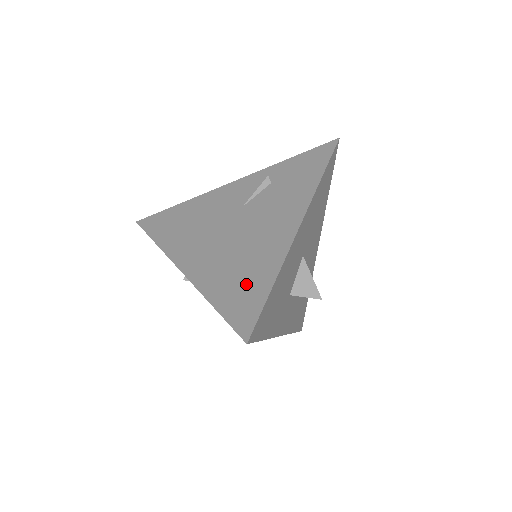
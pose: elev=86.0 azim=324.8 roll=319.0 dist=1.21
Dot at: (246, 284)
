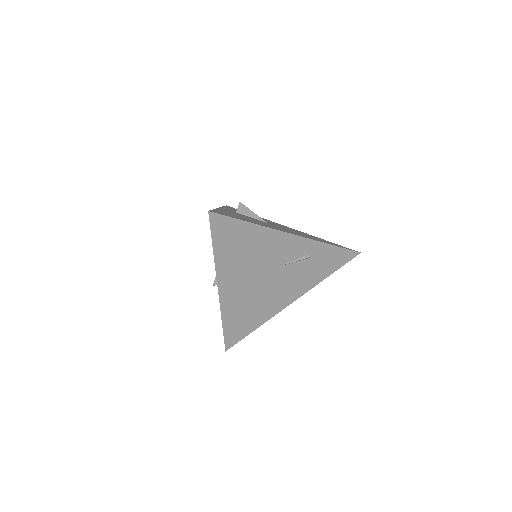
Dot at: (245, 323)
